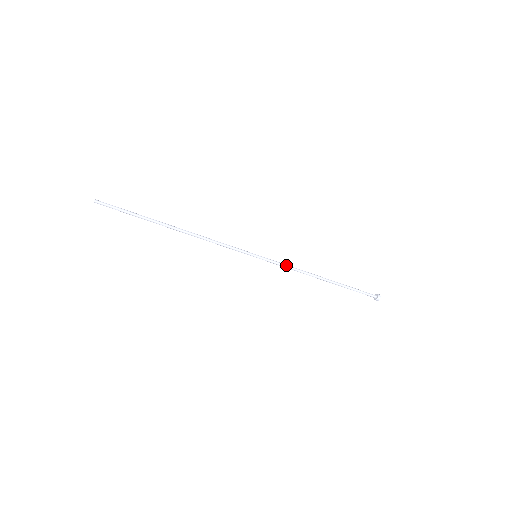
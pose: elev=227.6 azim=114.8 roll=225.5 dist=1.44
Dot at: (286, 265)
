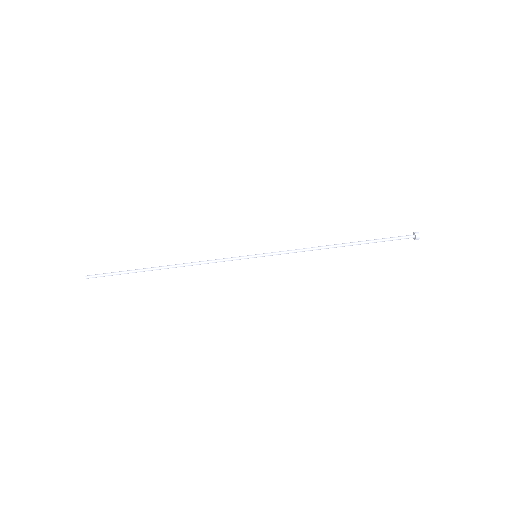
Dot at: (292, 250)
